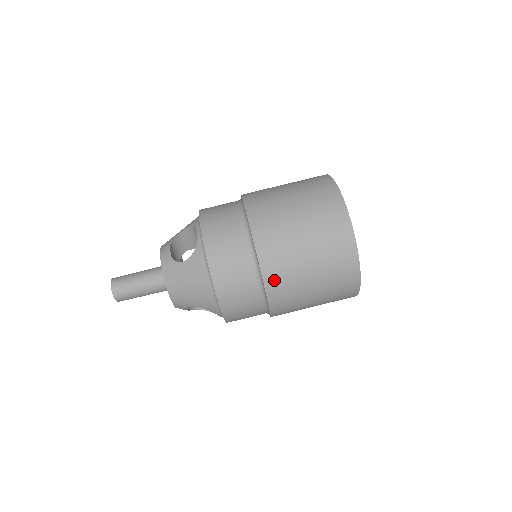
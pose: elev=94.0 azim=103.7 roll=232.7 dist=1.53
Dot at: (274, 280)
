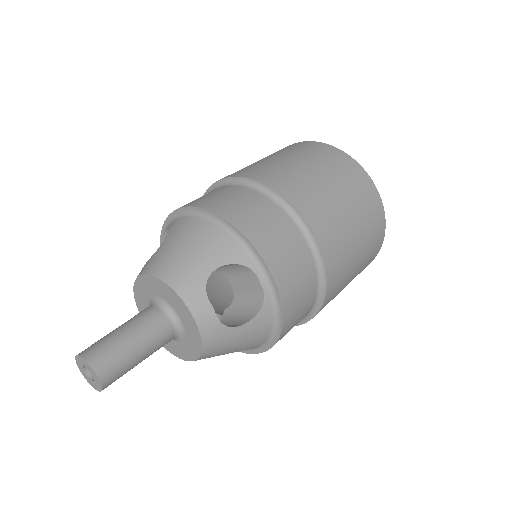
Dot at: (268, 177)
